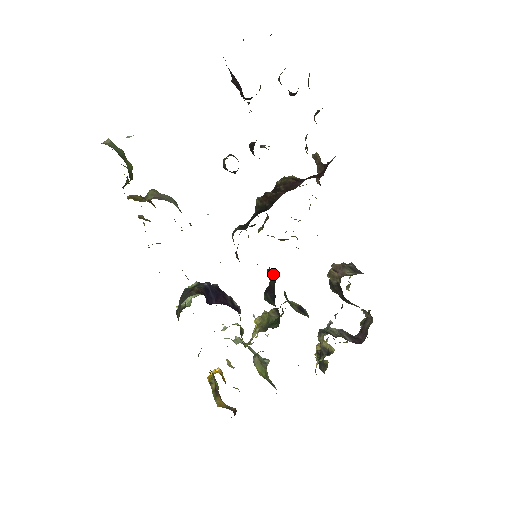
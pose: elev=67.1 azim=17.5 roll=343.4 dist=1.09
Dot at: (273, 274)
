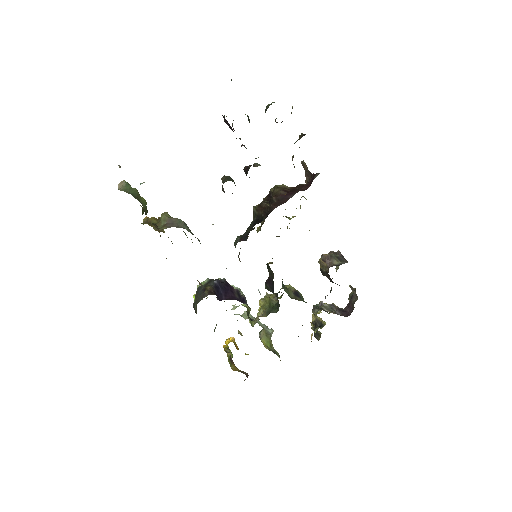
Dot at: (271, 270)
